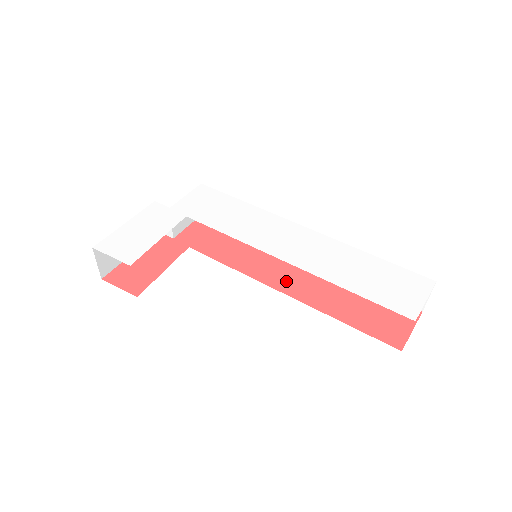
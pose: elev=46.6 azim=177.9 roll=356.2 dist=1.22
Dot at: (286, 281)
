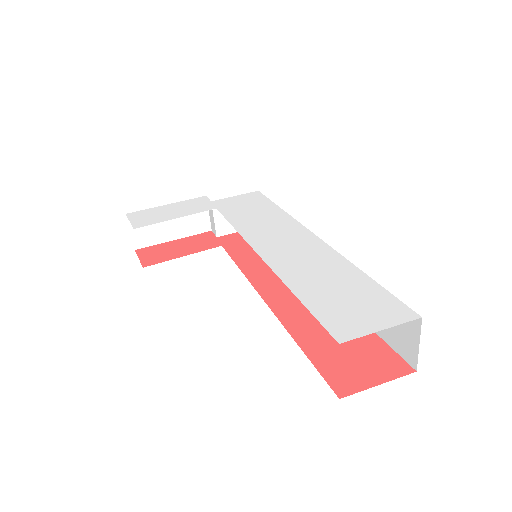
Dot at: (278, 292)
